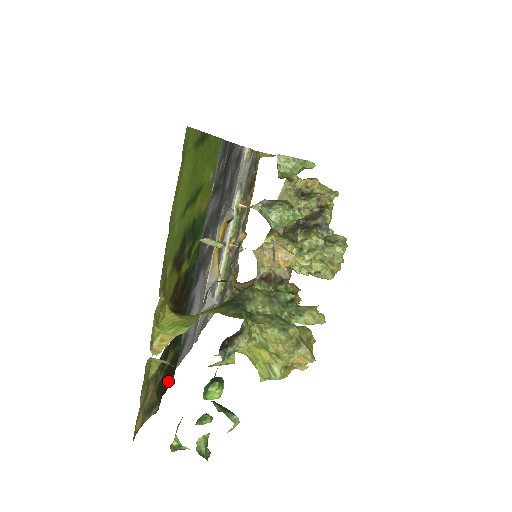
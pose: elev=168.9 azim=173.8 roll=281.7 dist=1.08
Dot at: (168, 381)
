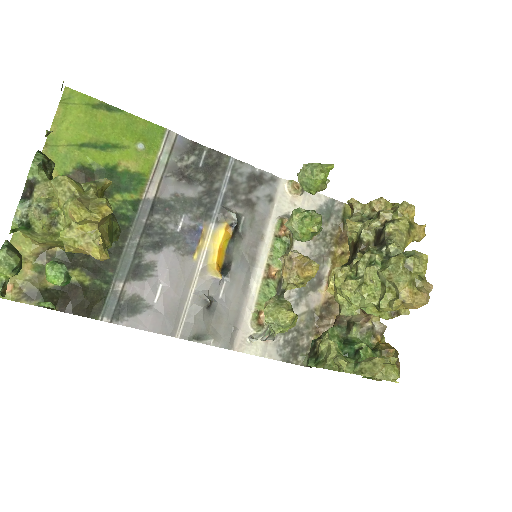
Dot at: (76, 302)
